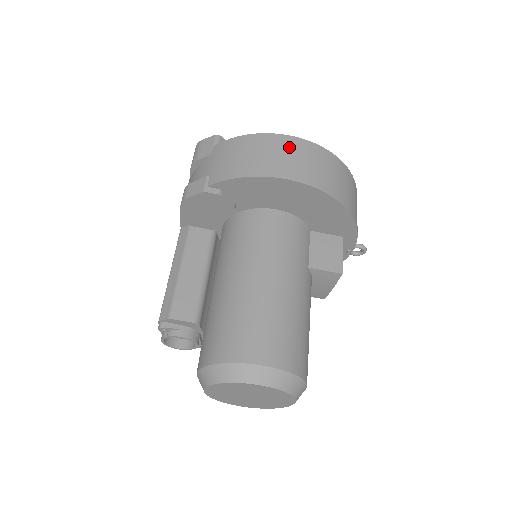
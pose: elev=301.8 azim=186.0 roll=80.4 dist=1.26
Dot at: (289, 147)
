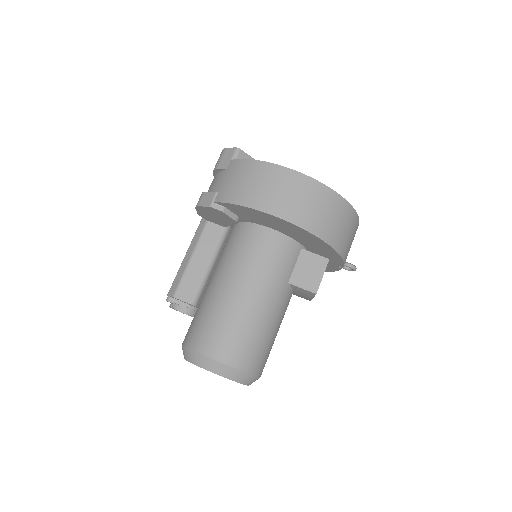
Dot at: (286, 182)
